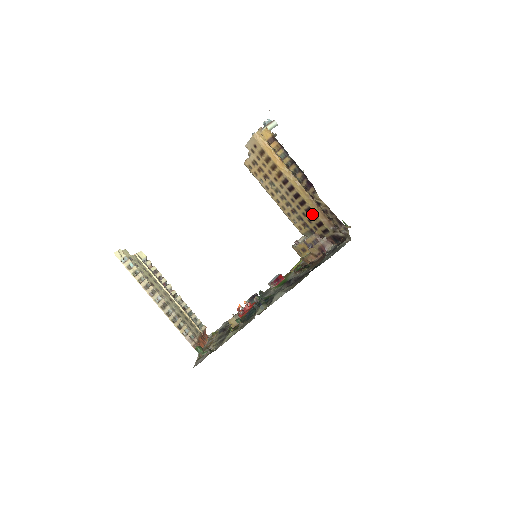
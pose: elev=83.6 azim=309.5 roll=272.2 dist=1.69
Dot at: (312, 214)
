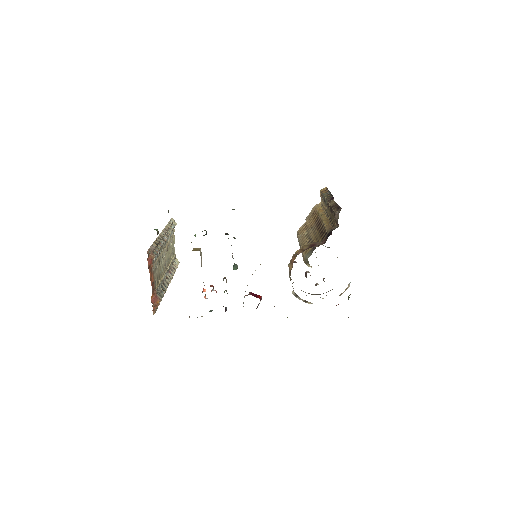
Dot at: (322, 230)
